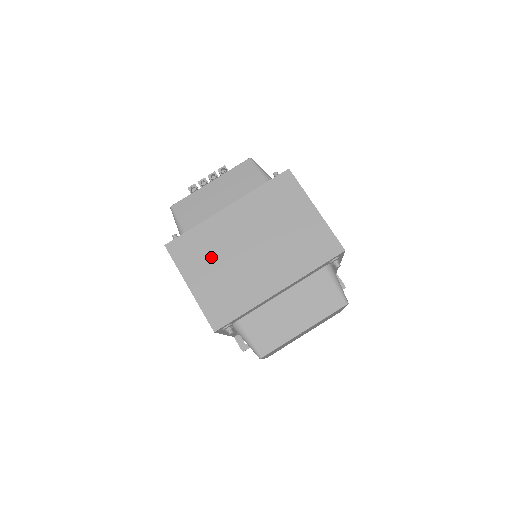
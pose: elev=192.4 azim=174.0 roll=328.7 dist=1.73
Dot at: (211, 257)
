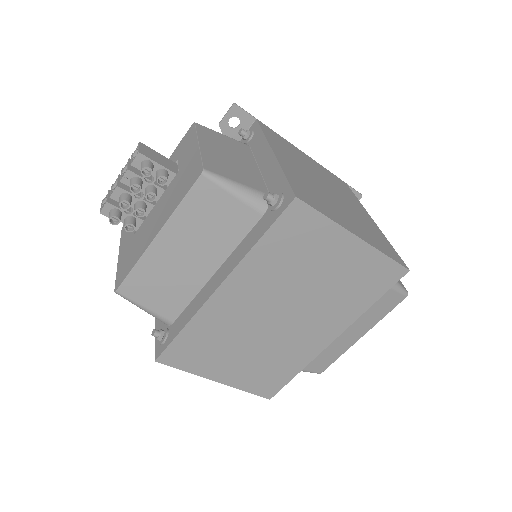
Dot at: (228, 347)
